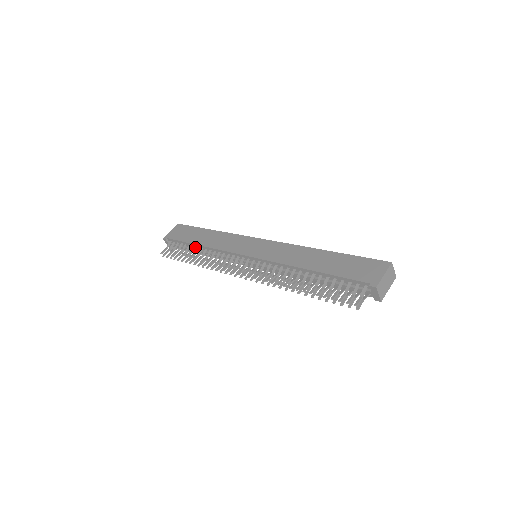
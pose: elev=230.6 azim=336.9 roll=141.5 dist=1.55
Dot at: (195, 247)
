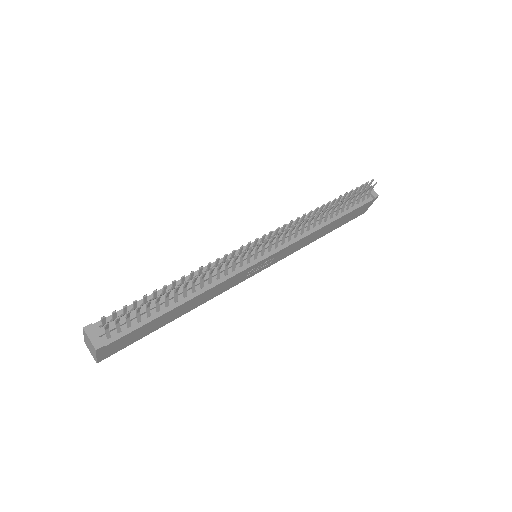
Dot at: (163, 295)
